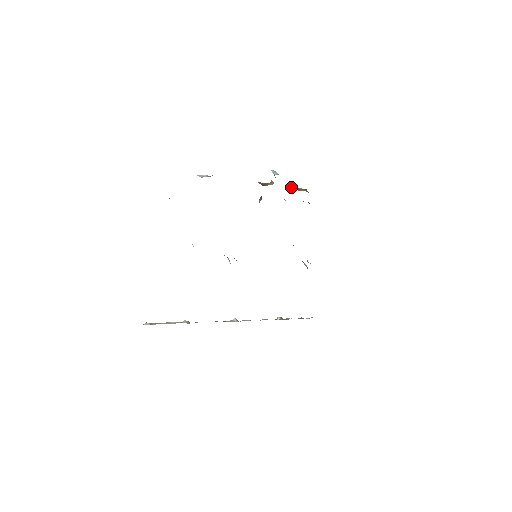
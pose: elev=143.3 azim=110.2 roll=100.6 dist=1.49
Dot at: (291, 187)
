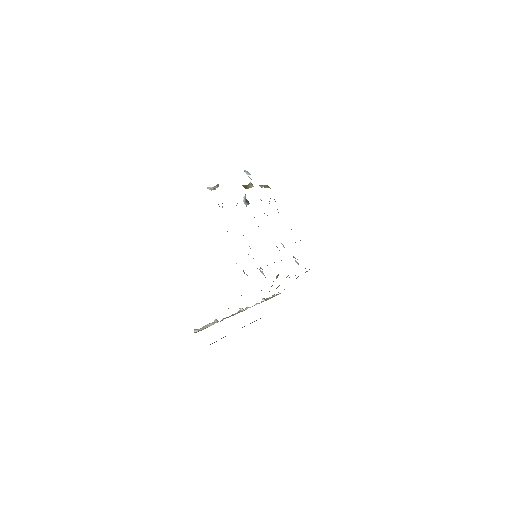
Dot at: (260, 185)
